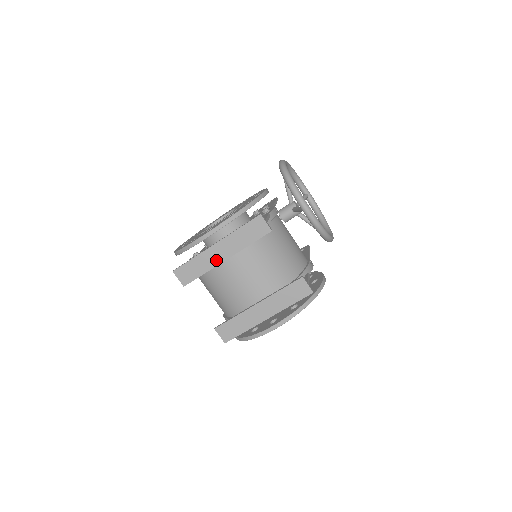
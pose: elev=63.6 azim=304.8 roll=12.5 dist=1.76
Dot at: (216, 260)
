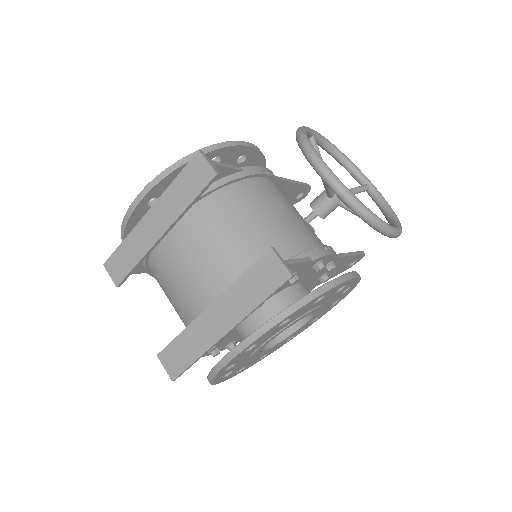
Dot at: (150, 238)
